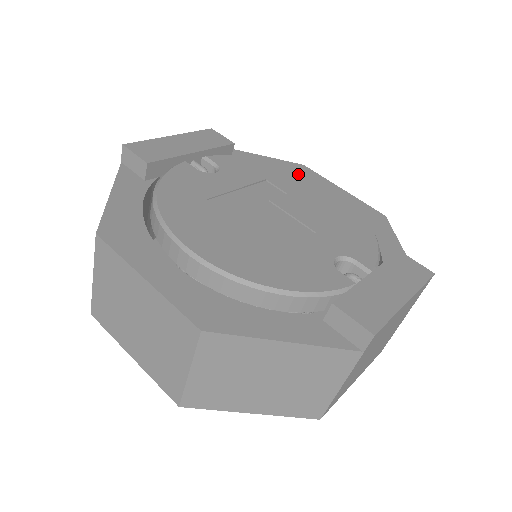
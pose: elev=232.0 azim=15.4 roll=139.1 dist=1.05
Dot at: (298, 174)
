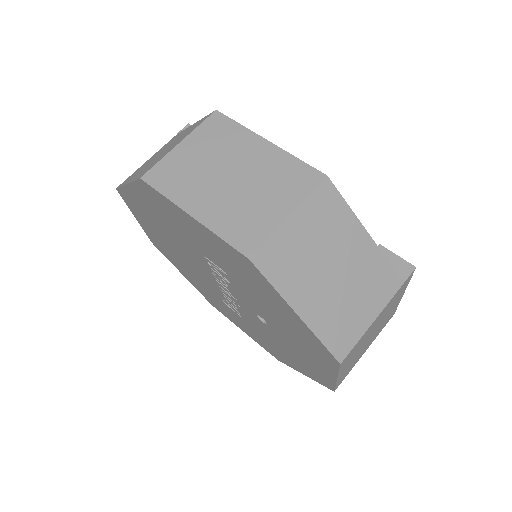
Dot at: occluded
